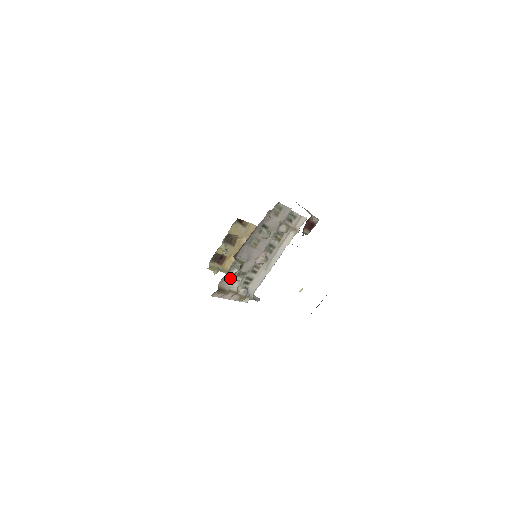
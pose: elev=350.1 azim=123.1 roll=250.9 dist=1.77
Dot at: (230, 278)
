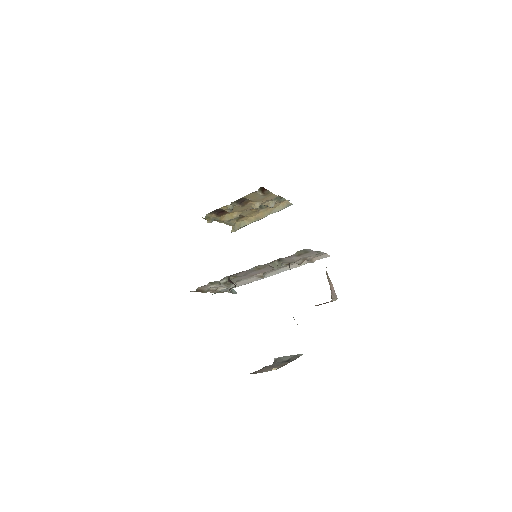
Dot at: (214, 282)
